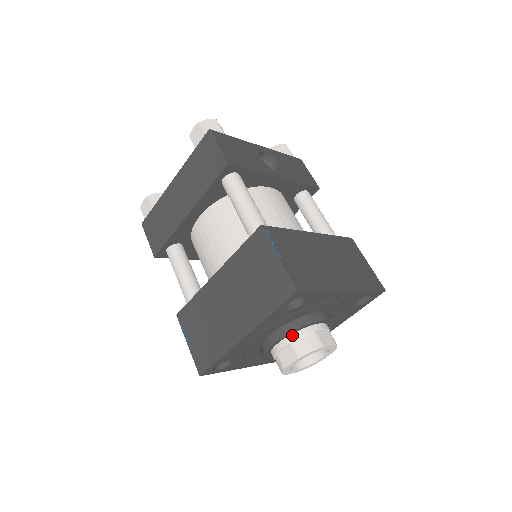
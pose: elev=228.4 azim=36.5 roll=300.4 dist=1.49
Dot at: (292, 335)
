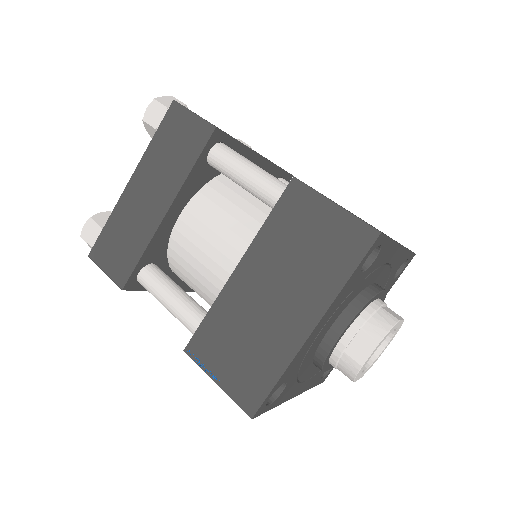
Dot at: (358, 318)
